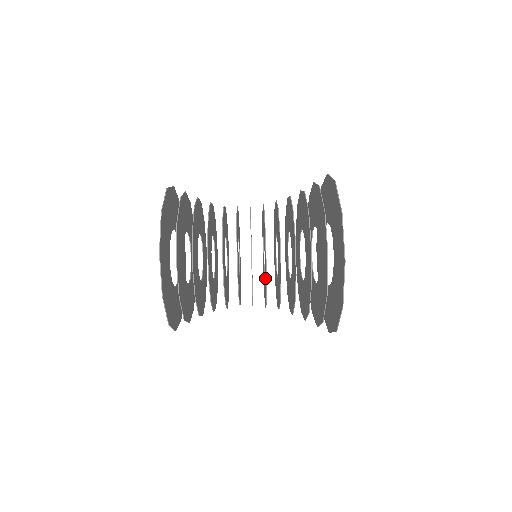
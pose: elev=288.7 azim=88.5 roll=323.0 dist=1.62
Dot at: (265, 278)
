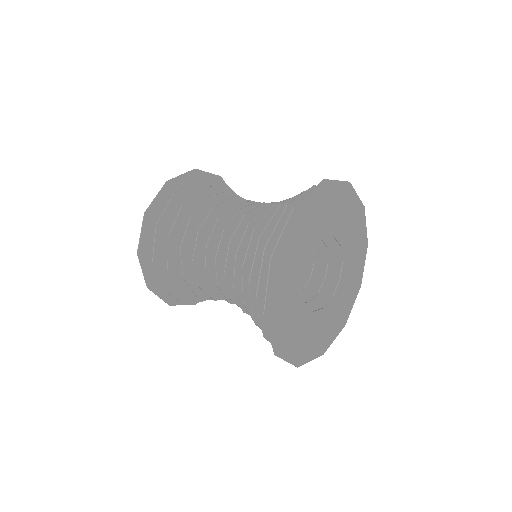
Dot at: occluded
